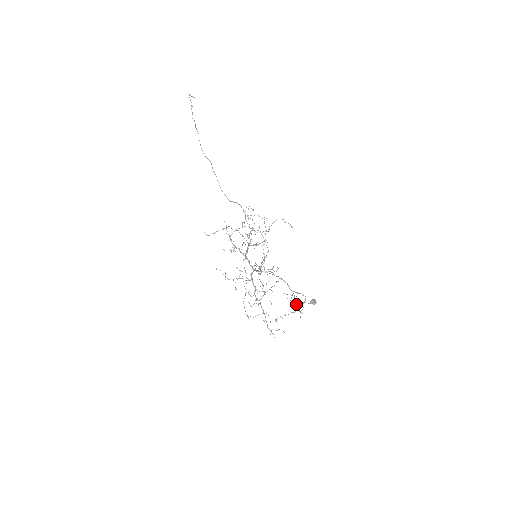
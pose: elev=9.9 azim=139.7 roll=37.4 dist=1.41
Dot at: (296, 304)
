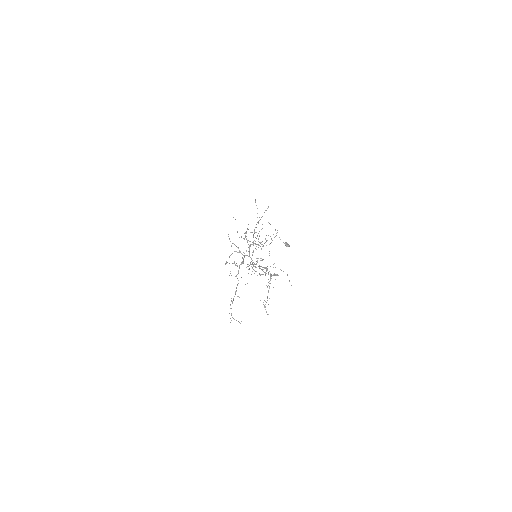
Dot at: (266, 302)
